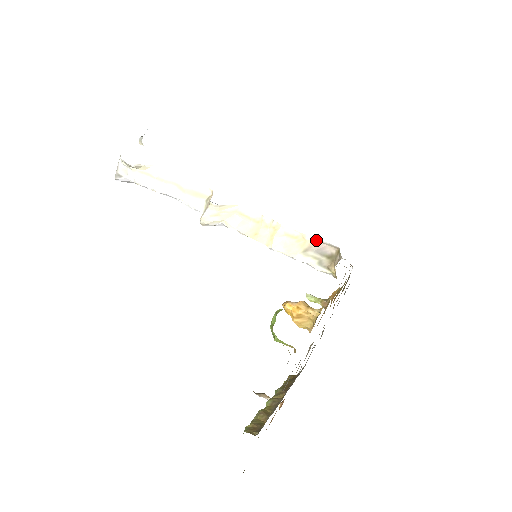
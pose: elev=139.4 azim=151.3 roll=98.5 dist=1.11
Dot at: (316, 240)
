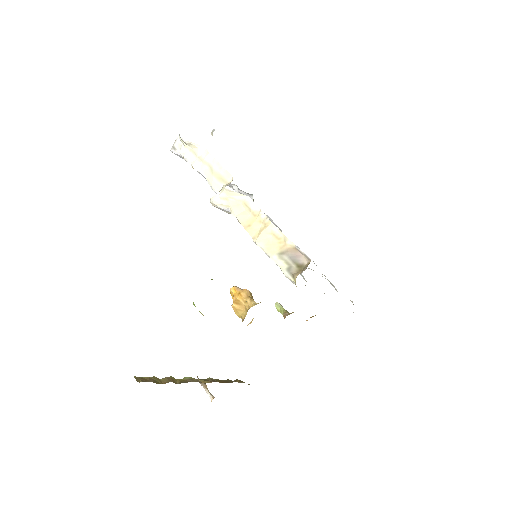
Dot at: (295, 247)
